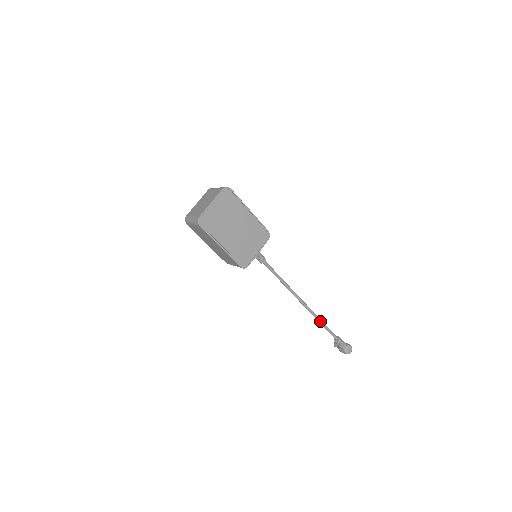
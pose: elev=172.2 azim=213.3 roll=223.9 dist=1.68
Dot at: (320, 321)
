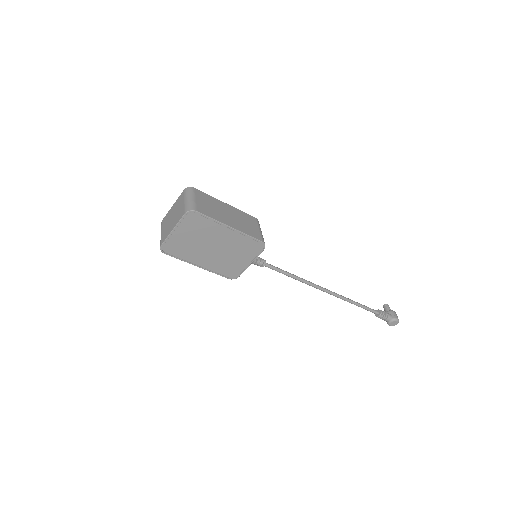
Dot at: (352, 303)
